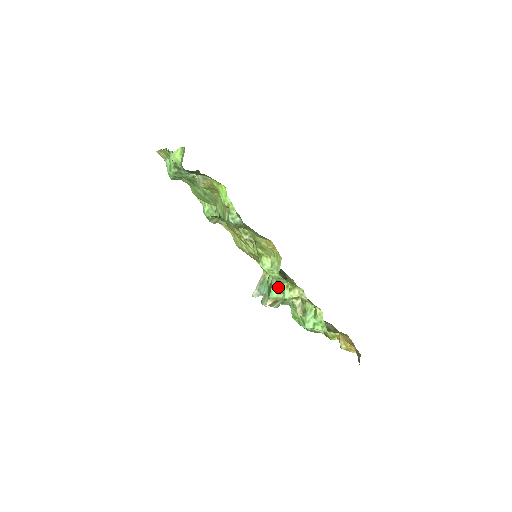
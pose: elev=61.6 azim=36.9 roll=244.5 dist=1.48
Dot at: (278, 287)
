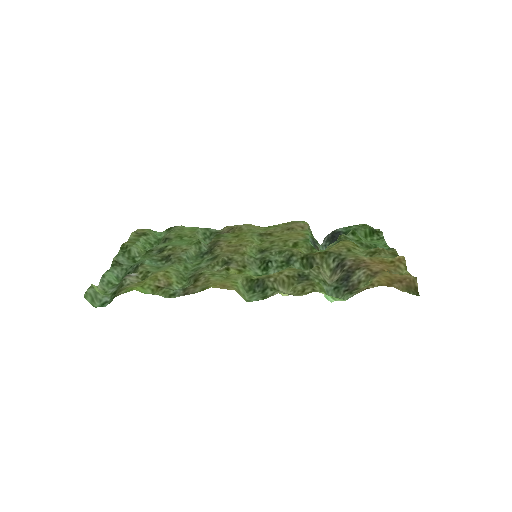
Dot at: occluded
